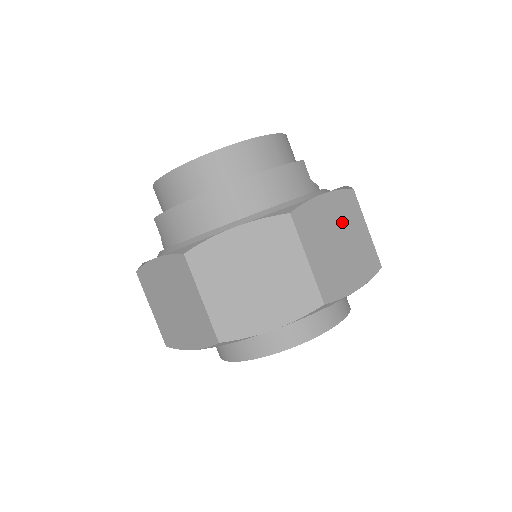
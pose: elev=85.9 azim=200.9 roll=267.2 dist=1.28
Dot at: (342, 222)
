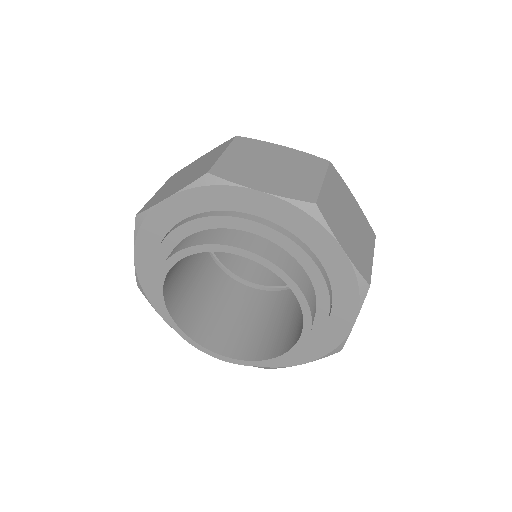
Dot at: occluded
